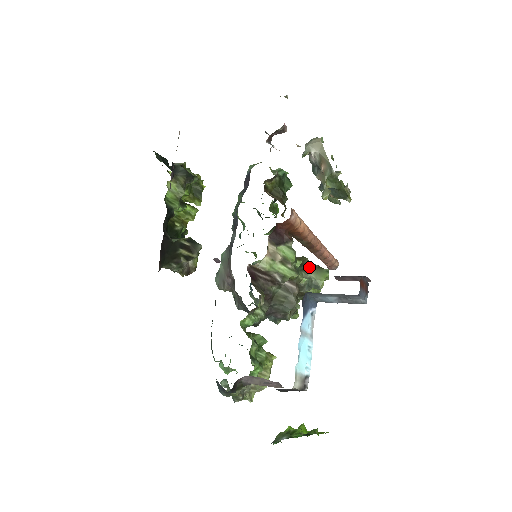
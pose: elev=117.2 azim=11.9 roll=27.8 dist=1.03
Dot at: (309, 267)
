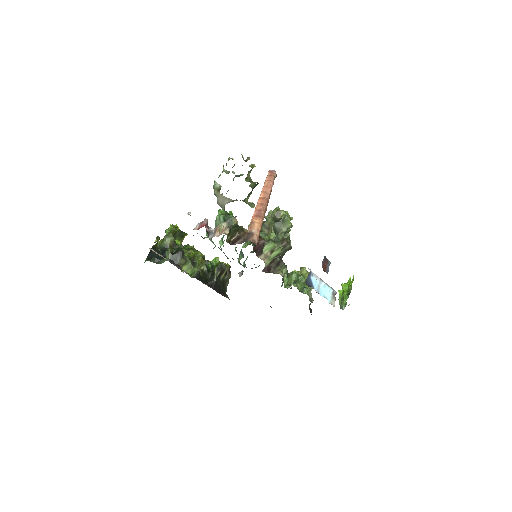
Dot at: (278, 227)
